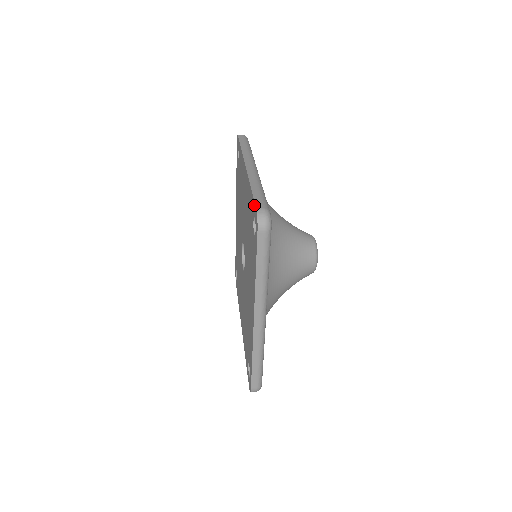
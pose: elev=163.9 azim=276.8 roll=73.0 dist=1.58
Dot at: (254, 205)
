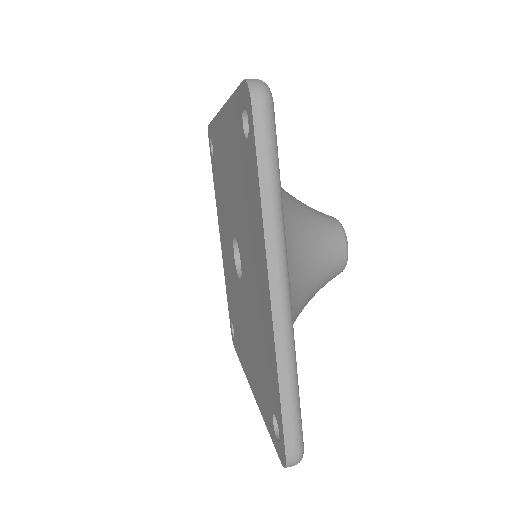
Dot at: (240, 90)
